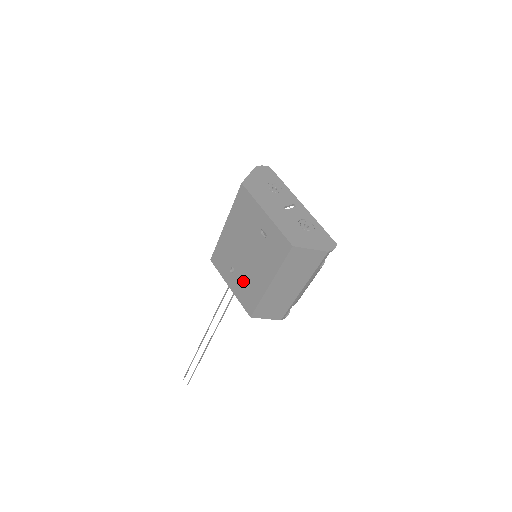
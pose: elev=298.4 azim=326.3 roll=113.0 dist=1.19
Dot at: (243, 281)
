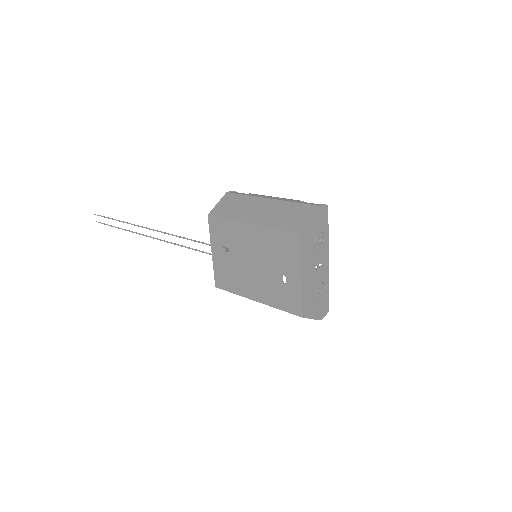
Dot at: (231, 268)
